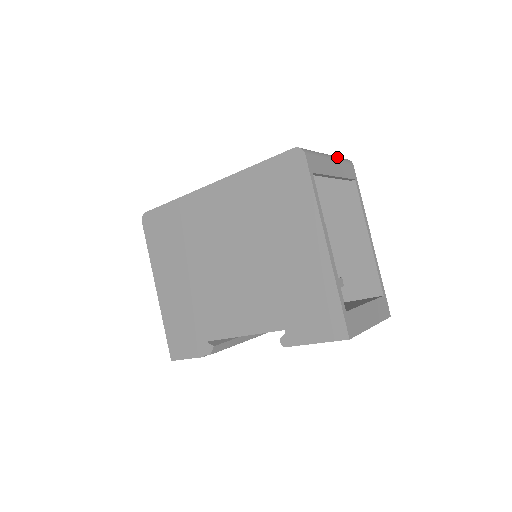
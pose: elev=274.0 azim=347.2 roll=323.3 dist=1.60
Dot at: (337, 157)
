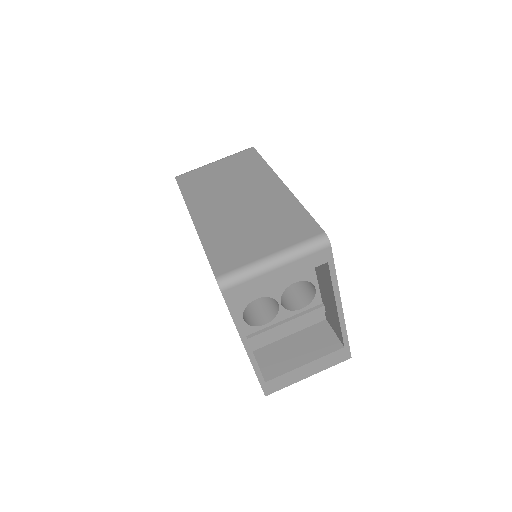
Dot at: (295, 253)
